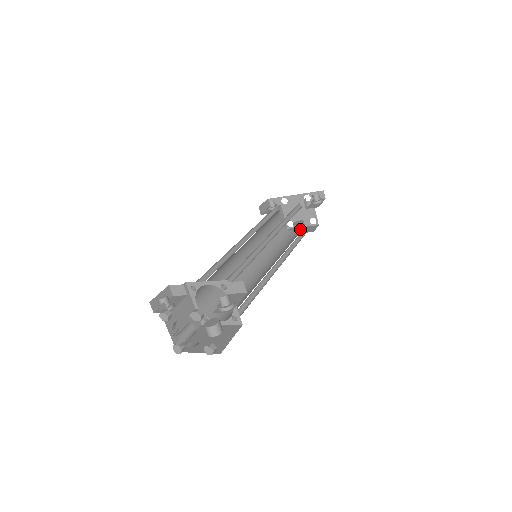
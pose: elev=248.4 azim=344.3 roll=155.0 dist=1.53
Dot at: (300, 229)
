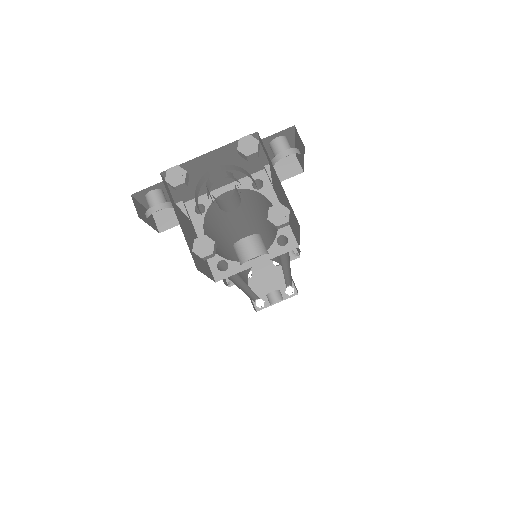
Dot at: (278, 297)
